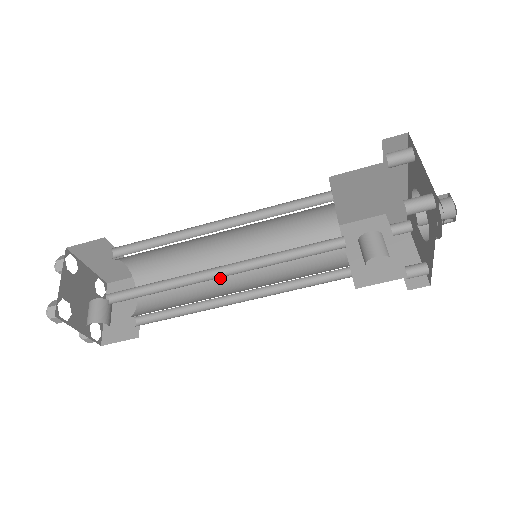
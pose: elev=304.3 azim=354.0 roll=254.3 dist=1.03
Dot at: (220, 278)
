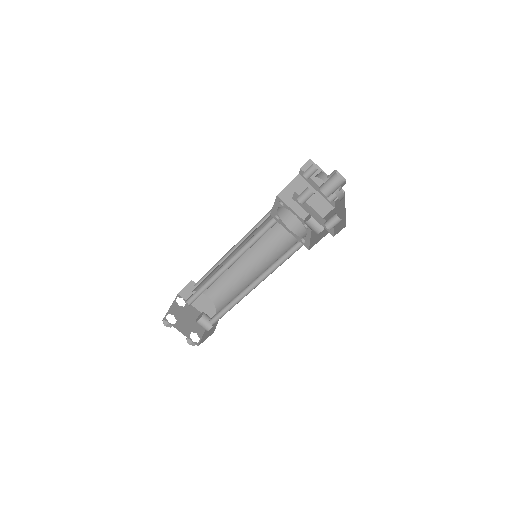
Dot at: (239, 263)
